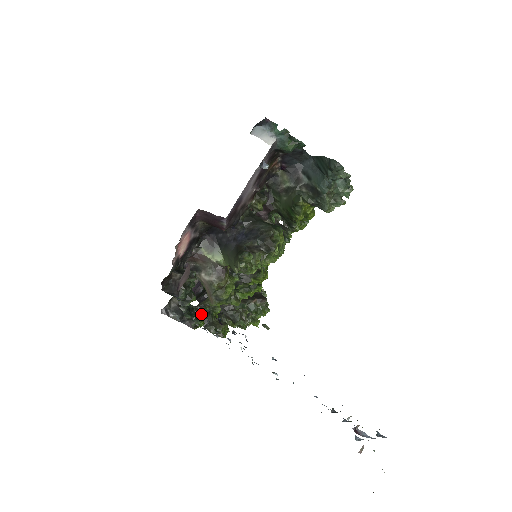
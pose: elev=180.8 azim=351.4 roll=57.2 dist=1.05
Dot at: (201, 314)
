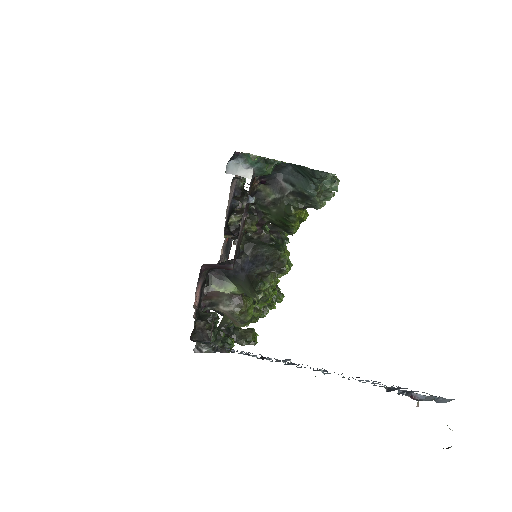
Dot at: (228, 333)
